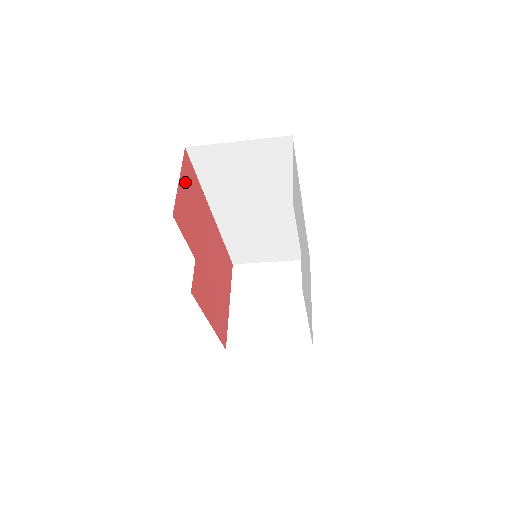
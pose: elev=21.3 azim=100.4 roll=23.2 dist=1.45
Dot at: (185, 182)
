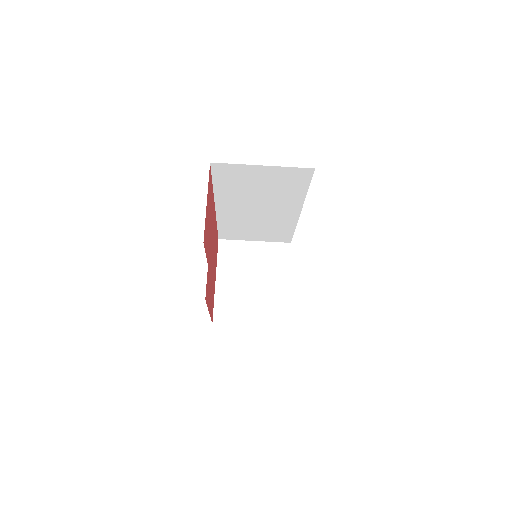
Dot at: (208, 198)
